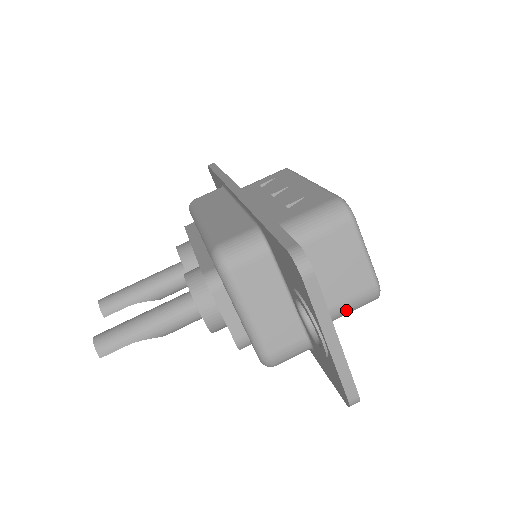
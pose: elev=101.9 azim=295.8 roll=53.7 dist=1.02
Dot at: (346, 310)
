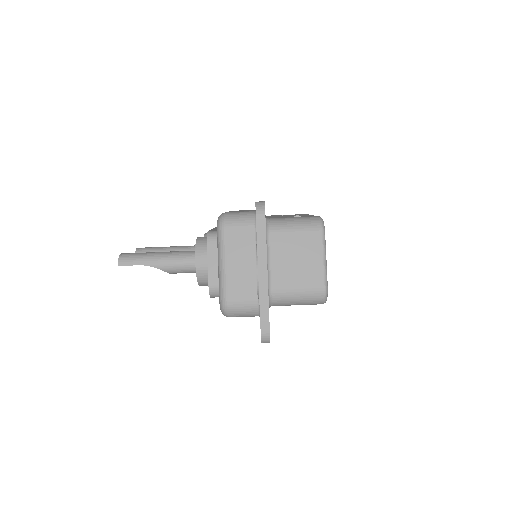
Dot at: (296, 297)
